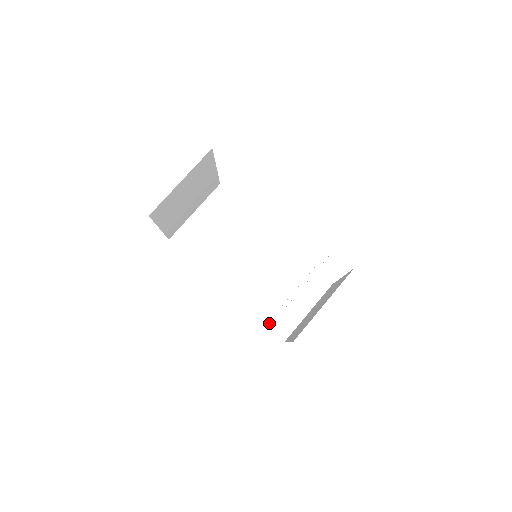
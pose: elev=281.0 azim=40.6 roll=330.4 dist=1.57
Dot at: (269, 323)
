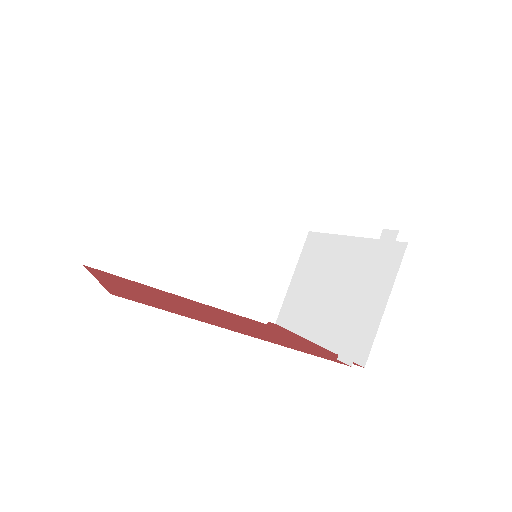
Dot at: occluded
